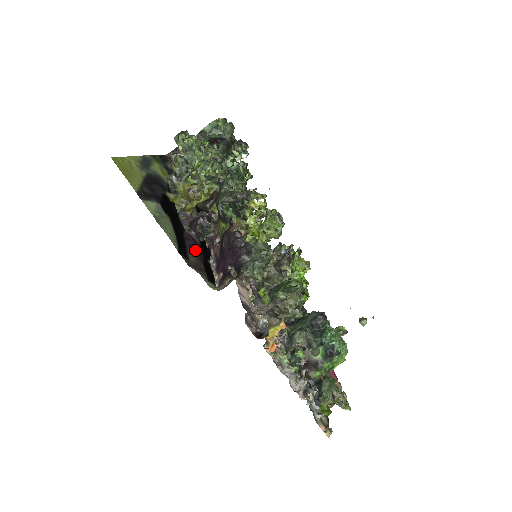
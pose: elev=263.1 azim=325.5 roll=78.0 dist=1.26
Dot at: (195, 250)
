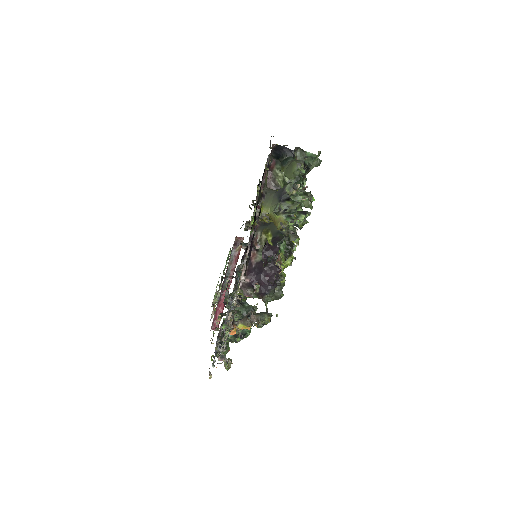
Dot at: occluded
